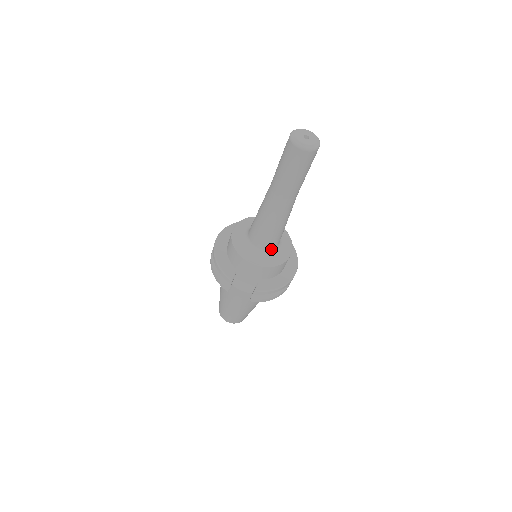
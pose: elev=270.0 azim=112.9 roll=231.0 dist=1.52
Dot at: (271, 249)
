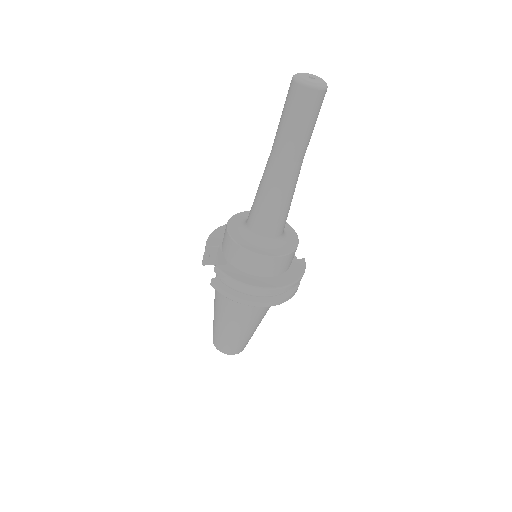
Dot at: (258, 235)
